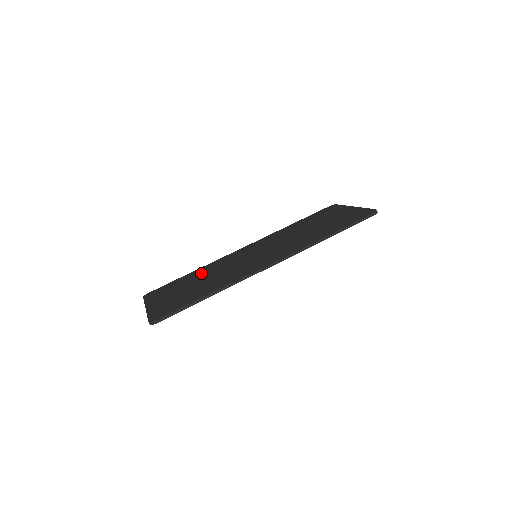
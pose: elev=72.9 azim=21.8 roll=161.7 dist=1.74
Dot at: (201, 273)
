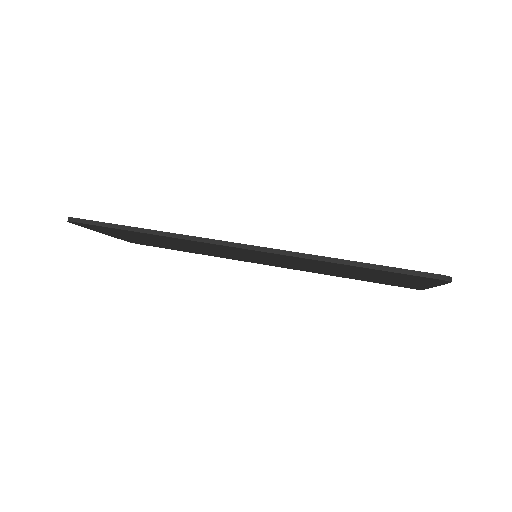
Dot at: occluded
